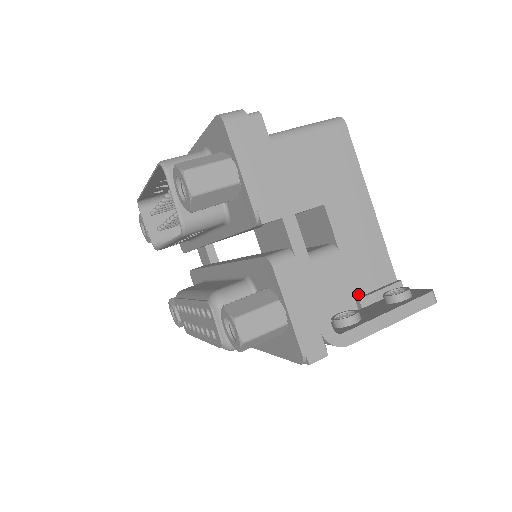
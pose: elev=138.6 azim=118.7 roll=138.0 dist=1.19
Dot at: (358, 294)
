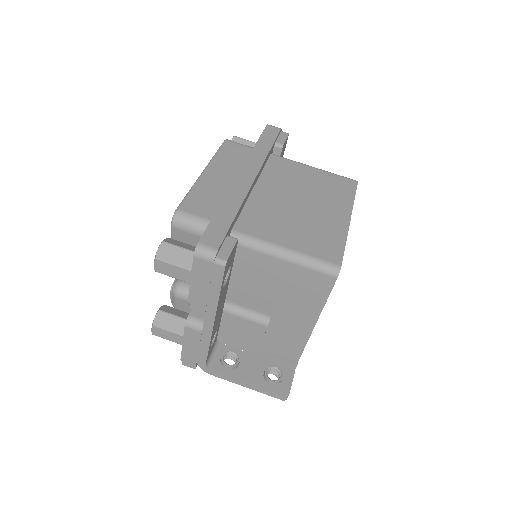
Dot at: (264, 348)
